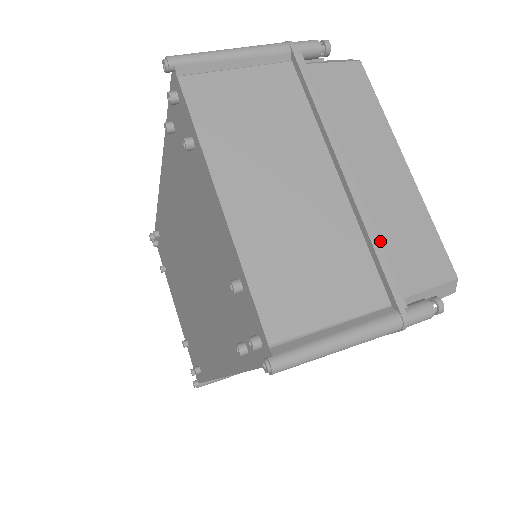
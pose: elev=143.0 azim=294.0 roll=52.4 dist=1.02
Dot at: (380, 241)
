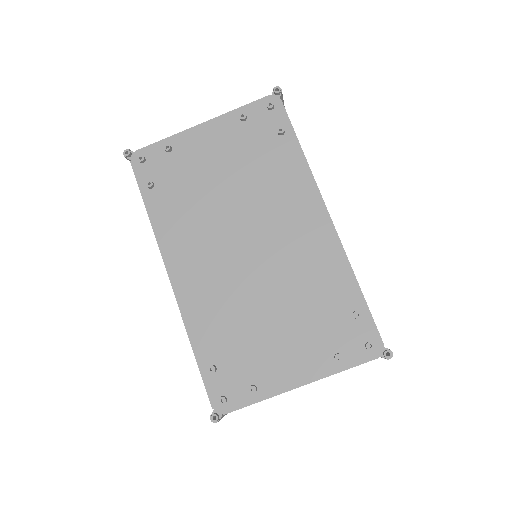
Dot at: occluded
